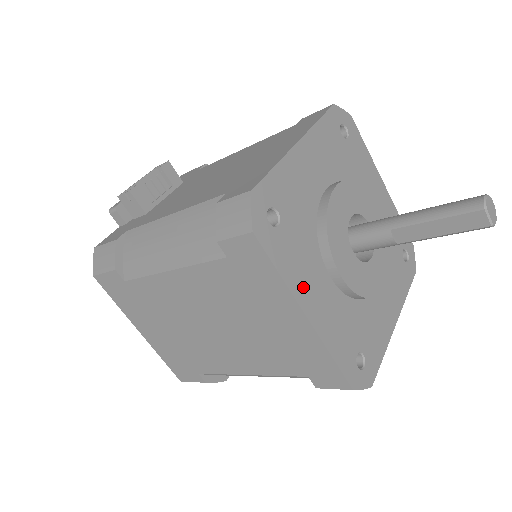
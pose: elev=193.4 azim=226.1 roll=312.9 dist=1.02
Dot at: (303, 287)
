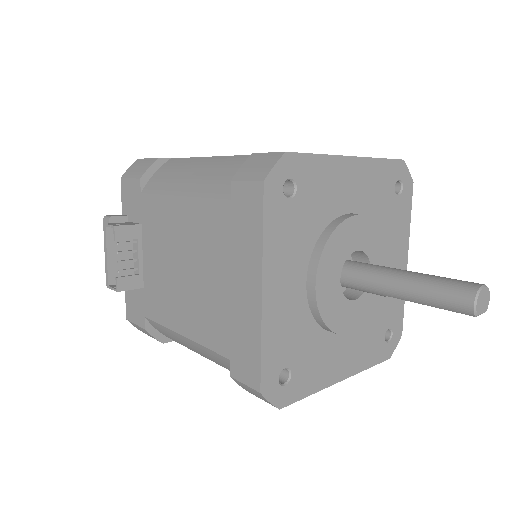
Dot at: (329, 372)
